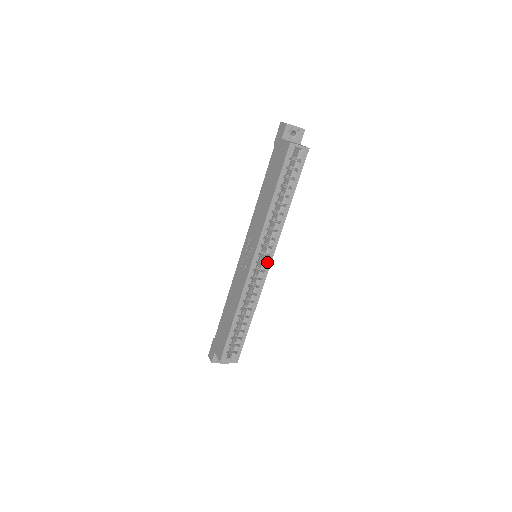
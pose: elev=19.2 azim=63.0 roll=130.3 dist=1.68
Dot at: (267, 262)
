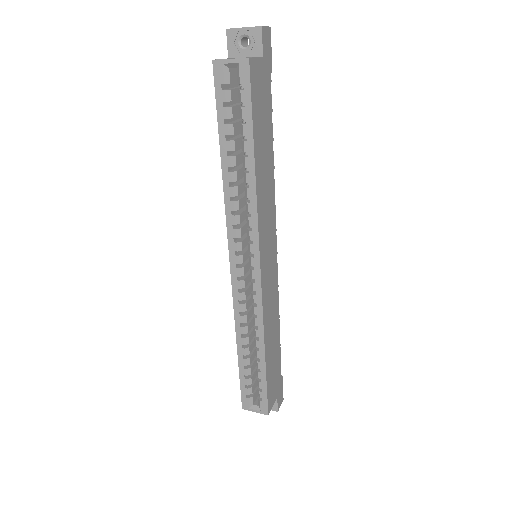
Dot at: (254, 266)
